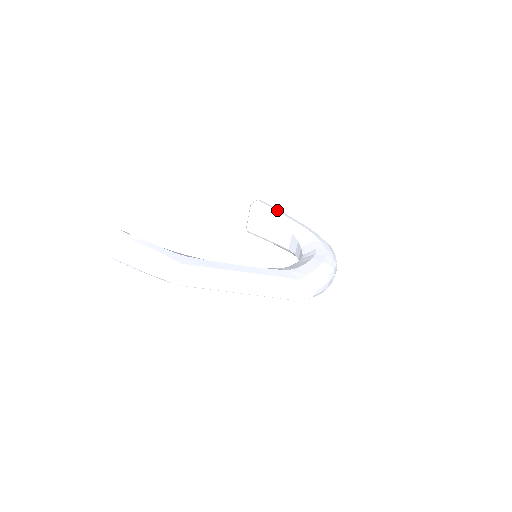
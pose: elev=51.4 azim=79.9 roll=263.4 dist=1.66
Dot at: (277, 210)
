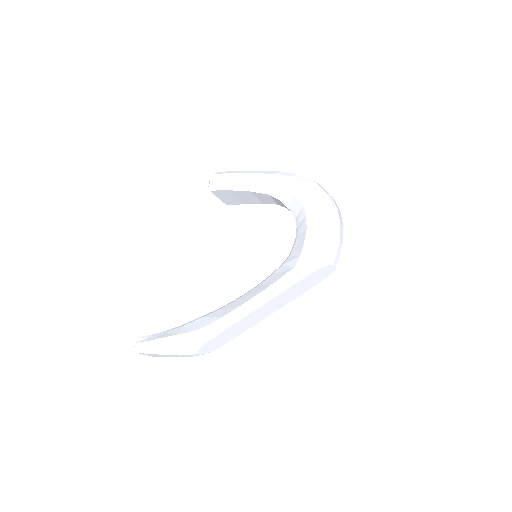
Dot at: (235, 177)
